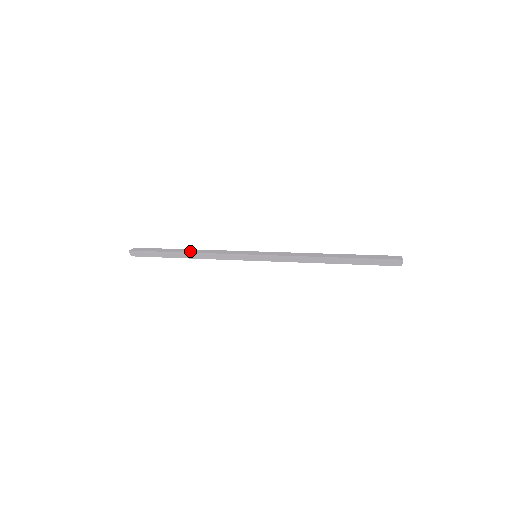
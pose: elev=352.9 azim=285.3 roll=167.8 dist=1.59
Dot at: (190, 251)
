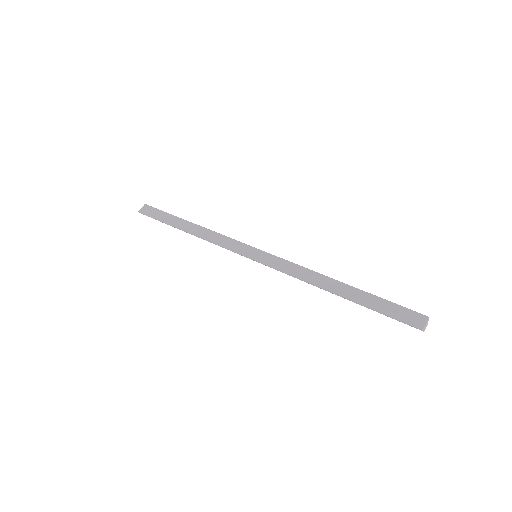
Dot at: (191, 229)
